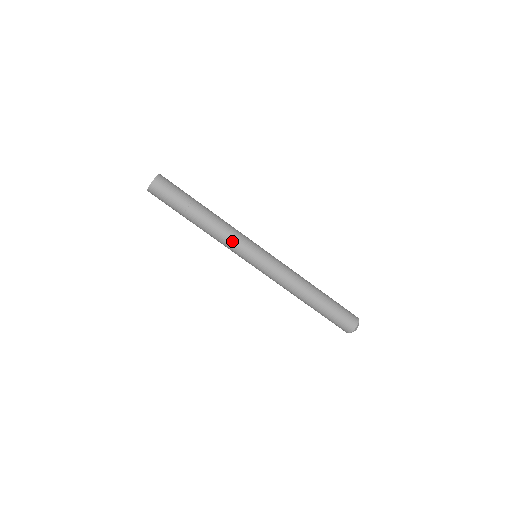
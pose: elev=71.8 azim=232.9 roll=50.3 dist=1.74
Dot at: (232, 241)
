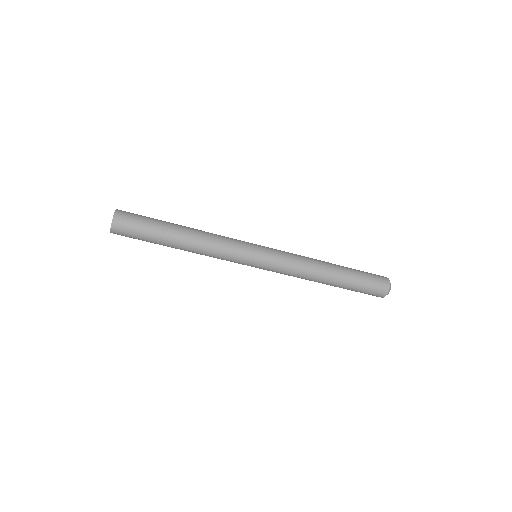
Dot at: (221, 259)
